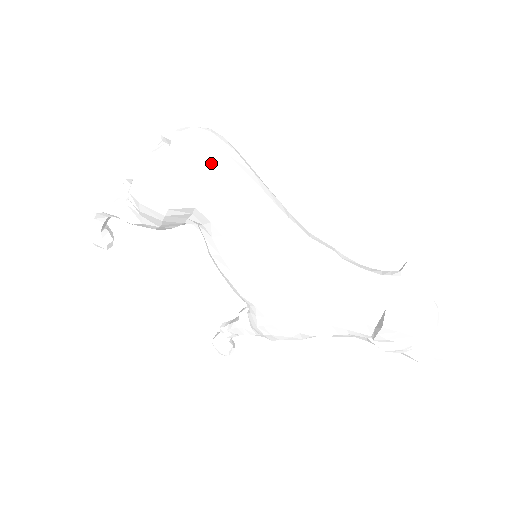
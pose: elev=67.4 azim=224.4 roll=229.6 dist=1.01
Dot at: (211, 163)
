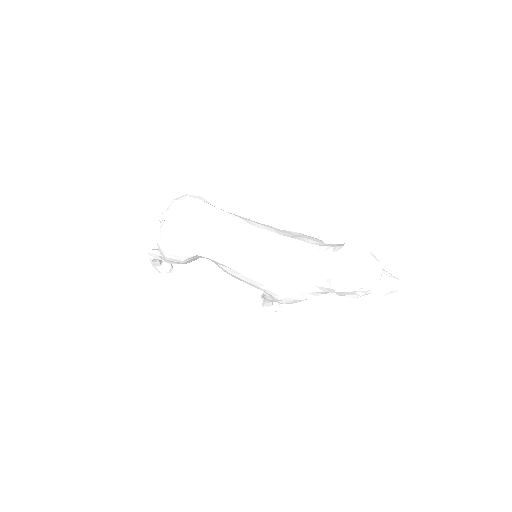
Dot at: (194, 227)
